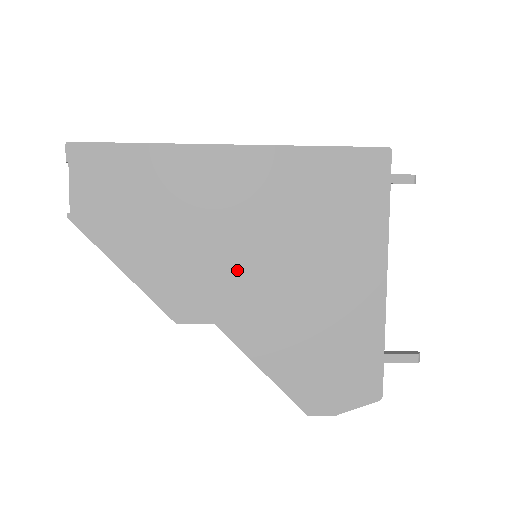
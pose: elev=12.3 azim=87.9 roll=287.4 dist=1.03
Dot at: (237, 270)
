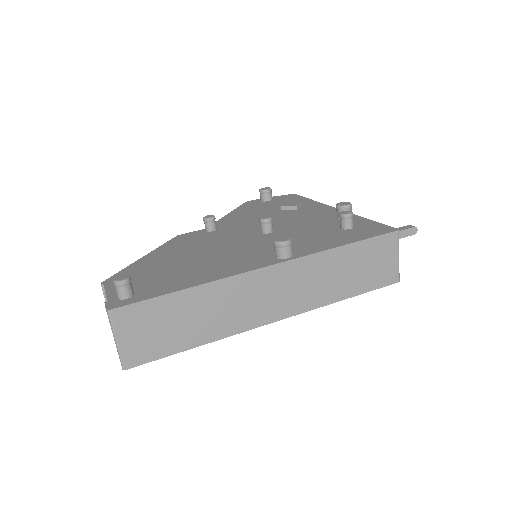
Dot at: occluded
